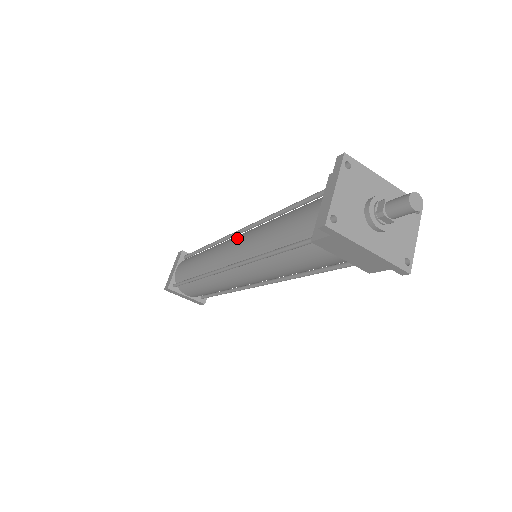
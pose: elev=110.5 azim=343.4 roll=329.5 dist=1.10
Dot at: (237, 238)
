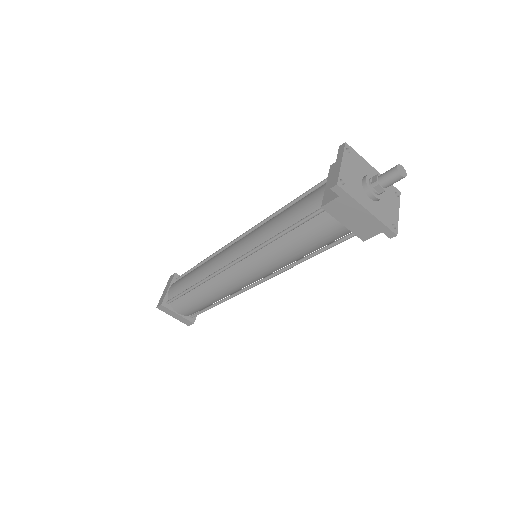
Dot at: (241, 239)
